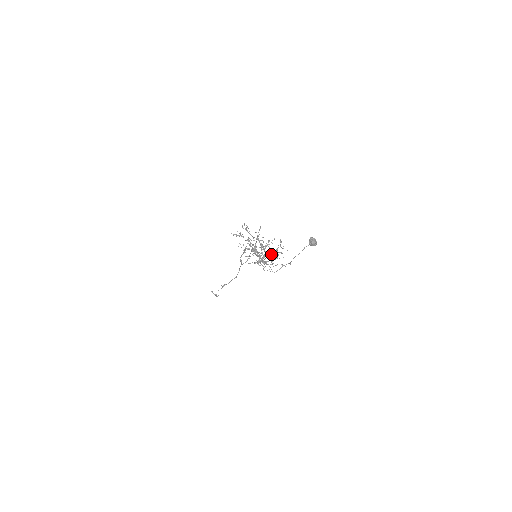
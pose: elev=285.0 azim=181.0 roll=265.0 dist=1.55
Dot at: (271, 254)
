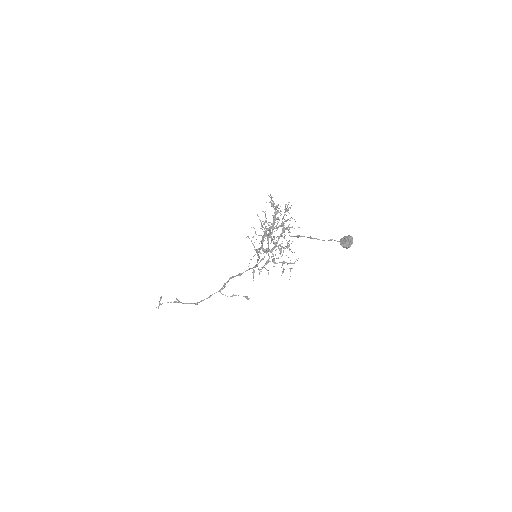
Dot at: (274, 258)
